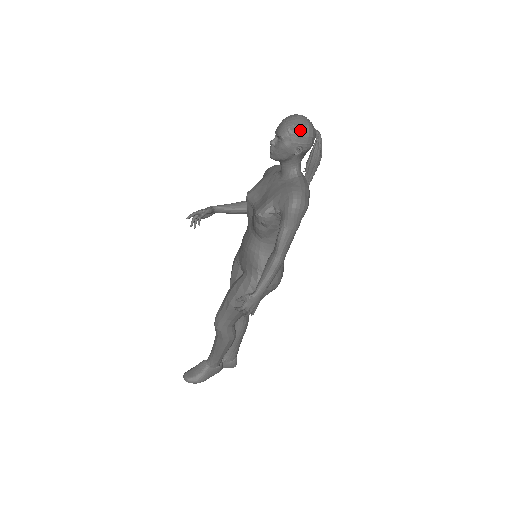
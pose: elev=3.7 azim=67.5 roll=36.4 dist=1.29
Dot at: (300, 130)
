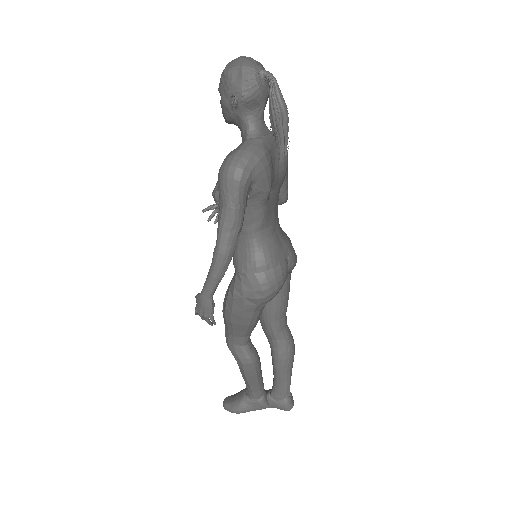
Dot at: (231, 74)
